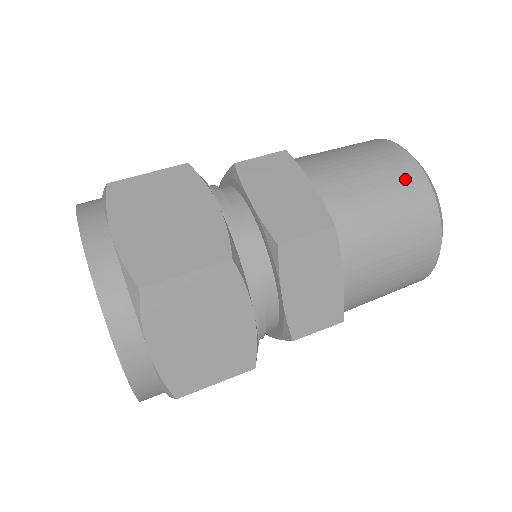
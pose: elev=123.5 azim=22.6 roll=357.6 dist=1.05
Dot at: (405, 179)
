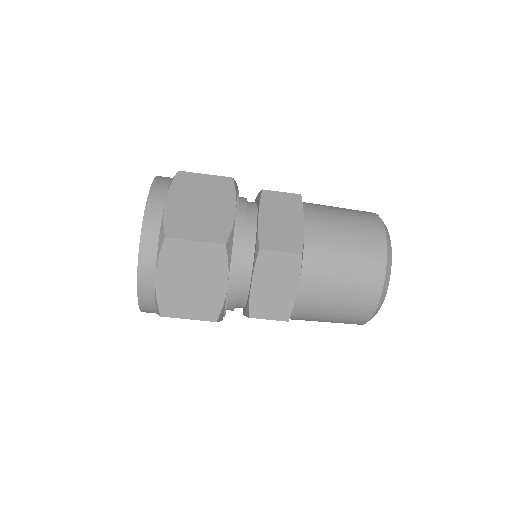
Dot at: (360, 307)
